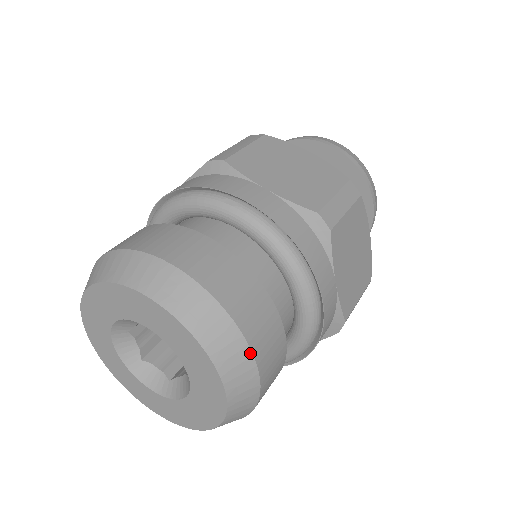
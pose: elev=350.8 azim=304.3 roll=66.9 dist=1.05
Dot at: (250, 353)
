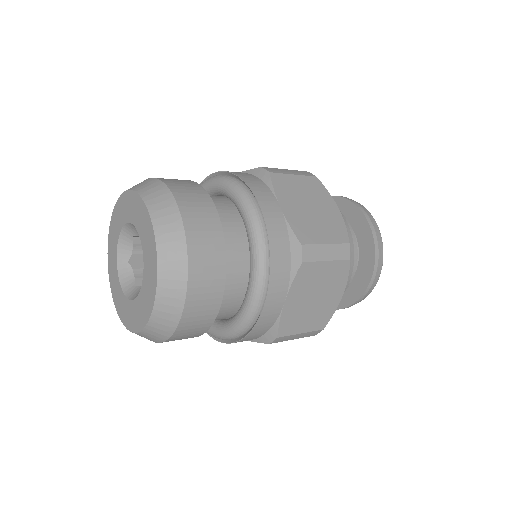
Dot at: (175, 202)
